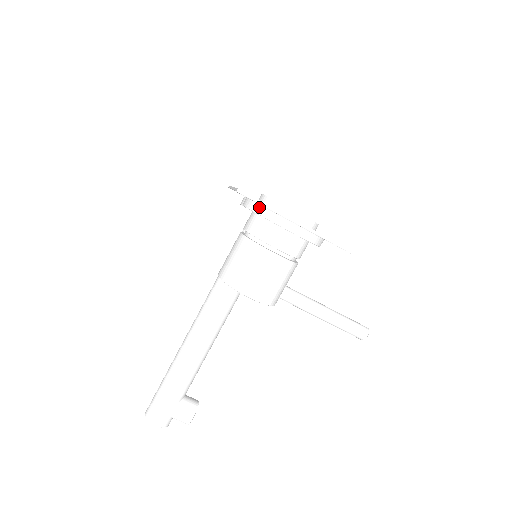
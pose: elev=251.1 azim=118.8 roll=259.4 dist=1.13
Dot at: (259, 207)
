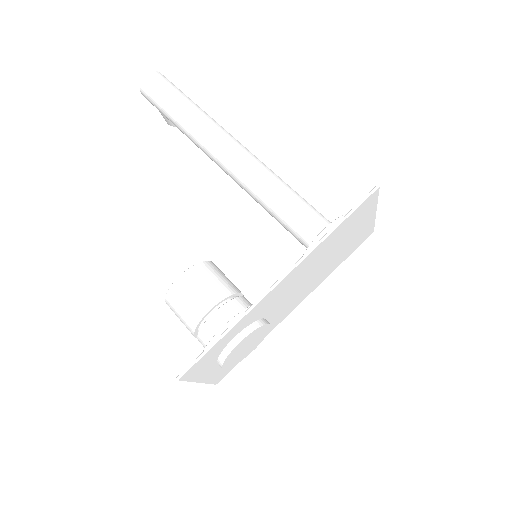
Dot at: occluded
